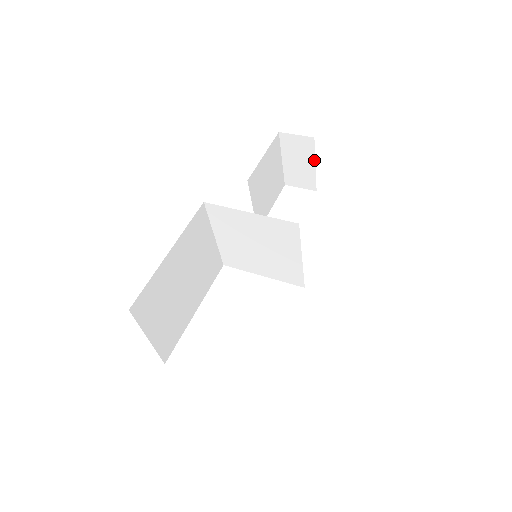
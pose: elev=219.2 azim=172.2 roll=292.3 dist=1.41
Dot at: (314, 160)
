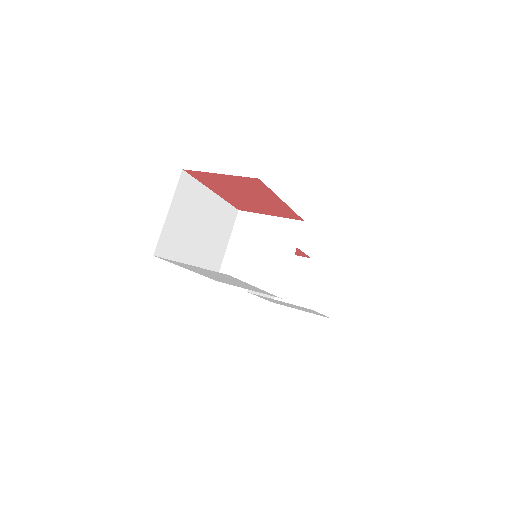
Dot at: (305, 278)
